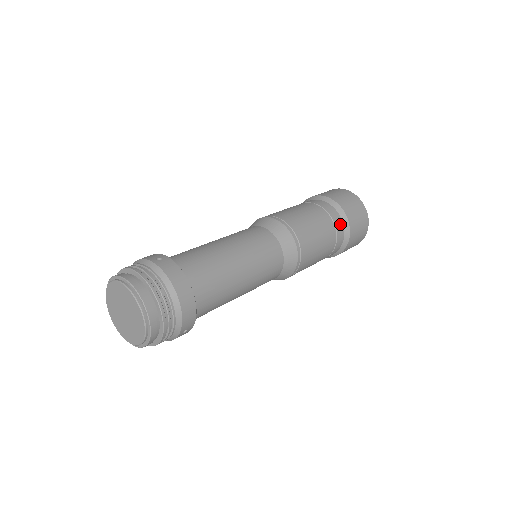
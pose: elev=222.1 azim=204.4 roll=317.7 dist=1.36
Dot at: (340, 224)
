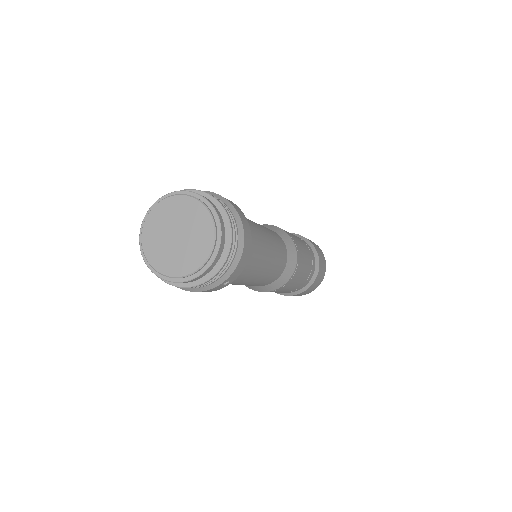
Dot at: (314, 262)
